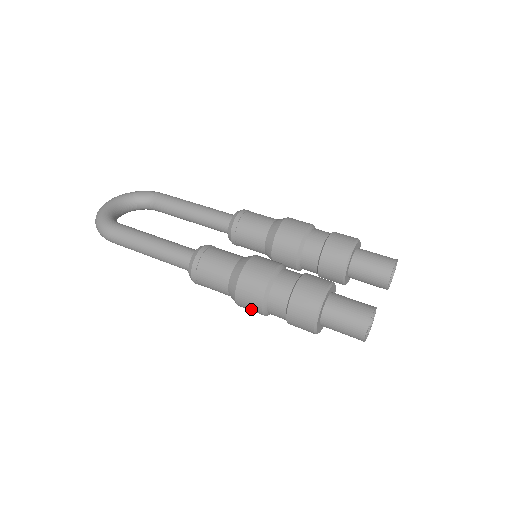
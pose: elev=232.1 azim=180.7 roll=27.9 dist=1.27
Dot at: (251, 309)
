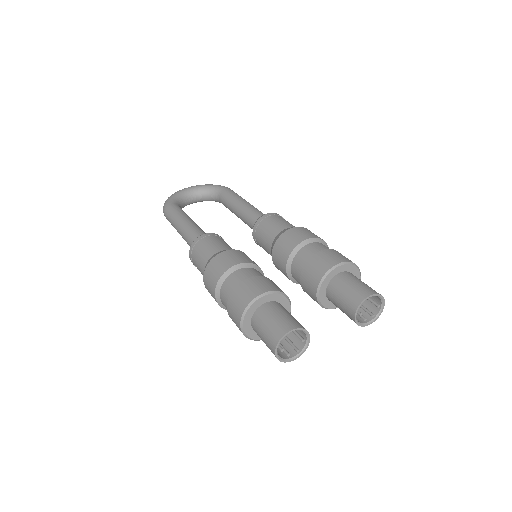
Dot at: occluded
